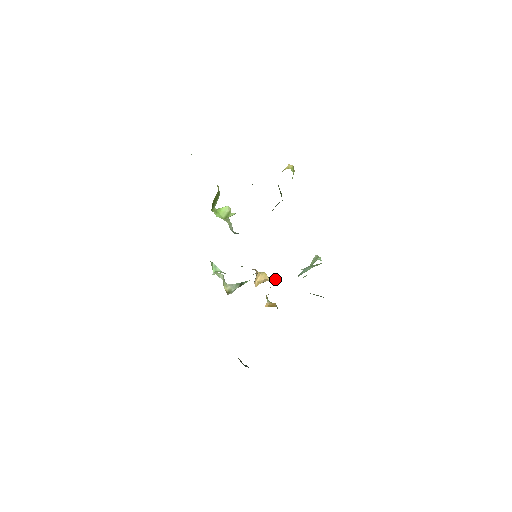
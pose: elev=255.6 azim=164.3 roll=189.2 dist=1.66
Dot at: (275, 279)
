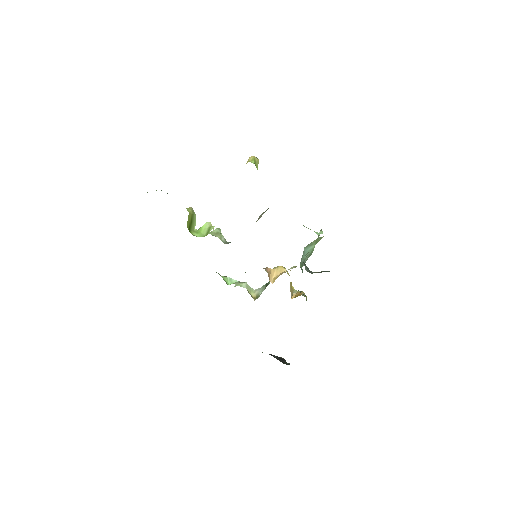
Dot at: (289, 269)
